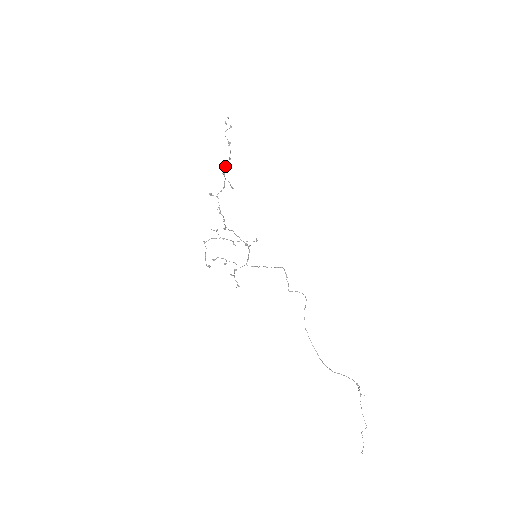
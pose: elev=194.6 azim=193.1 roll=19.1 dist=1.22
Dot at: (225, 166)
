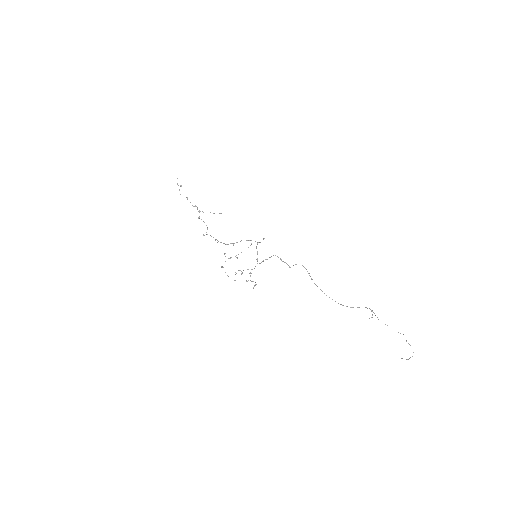
Dot at: occluded
